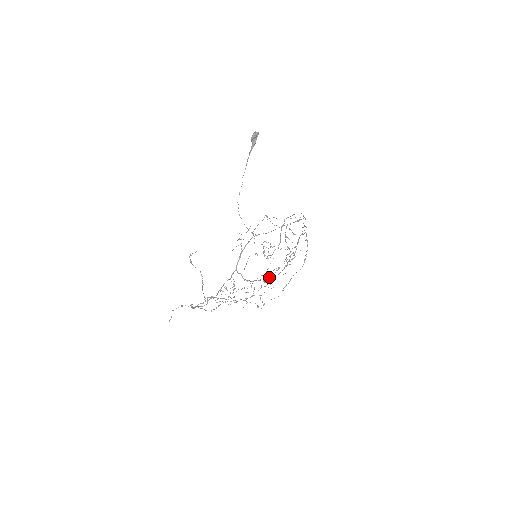
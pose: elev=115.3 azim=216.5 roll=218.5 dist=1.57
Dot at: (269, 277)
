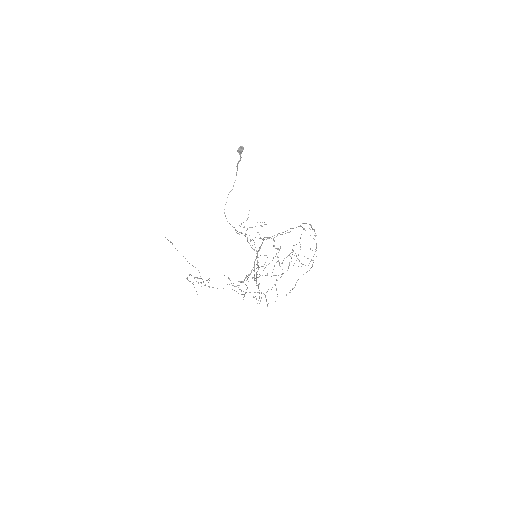
Dot at: (259, 276)
